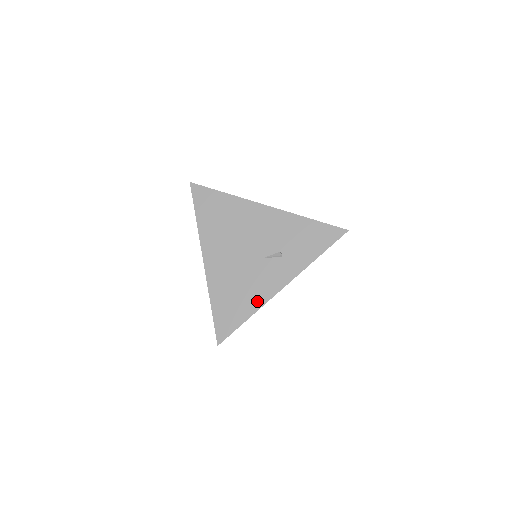
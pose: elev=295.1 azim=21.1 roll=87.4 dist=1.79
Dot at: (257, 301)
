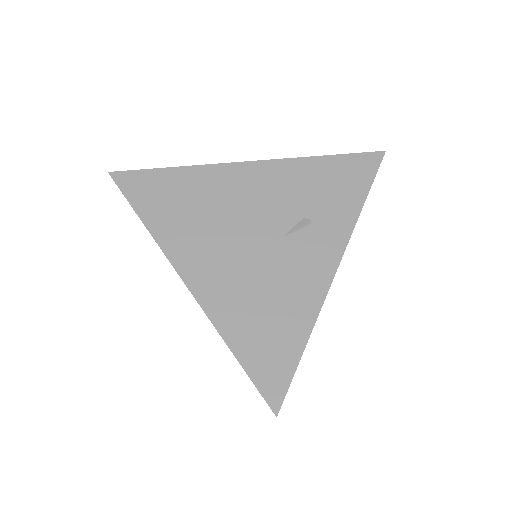
Dot at: (307, 307)
